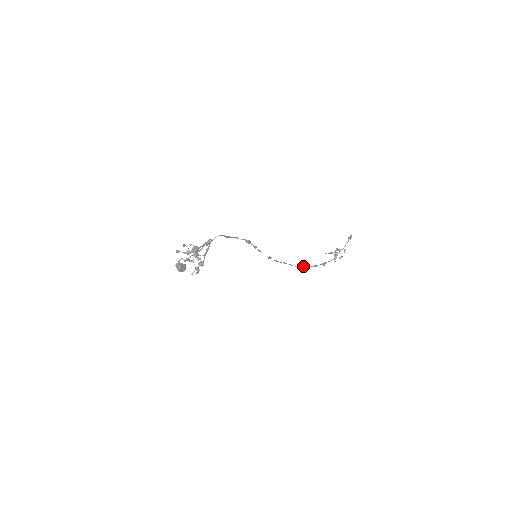
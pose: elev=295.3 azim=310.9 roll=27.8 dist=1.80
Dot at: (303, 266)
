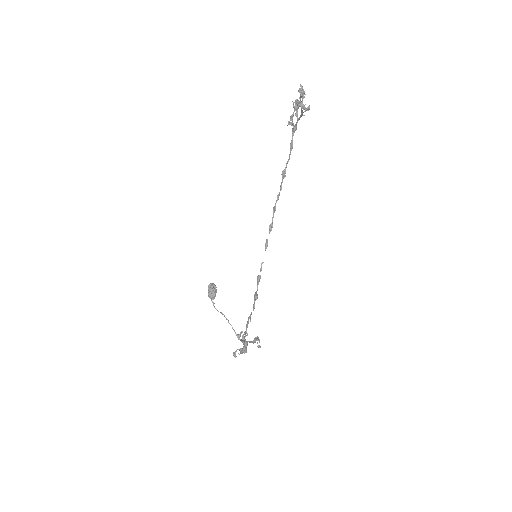
Dot at: occluded
